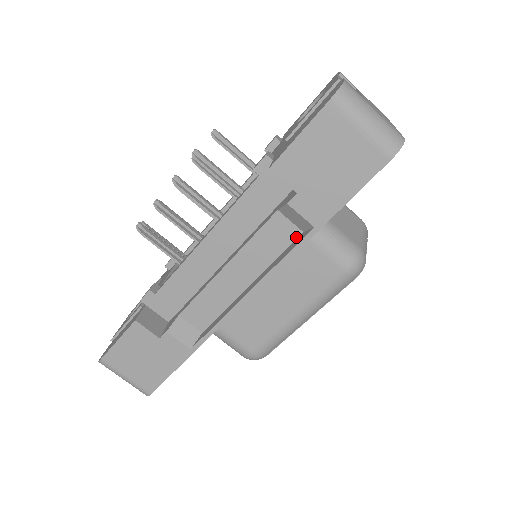
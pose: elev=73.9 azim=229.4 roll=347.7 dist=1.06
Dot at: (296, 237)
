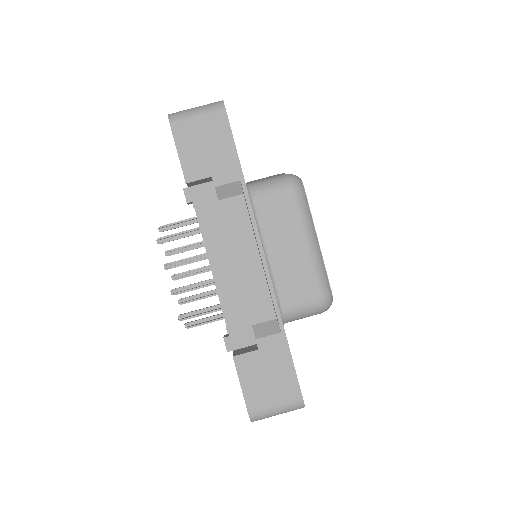
Dot at: (244, 201)
